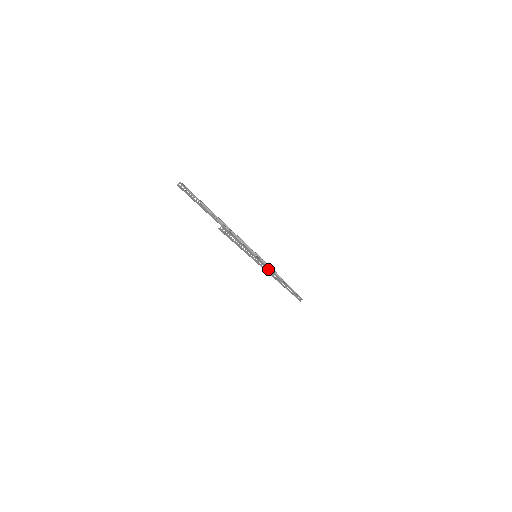
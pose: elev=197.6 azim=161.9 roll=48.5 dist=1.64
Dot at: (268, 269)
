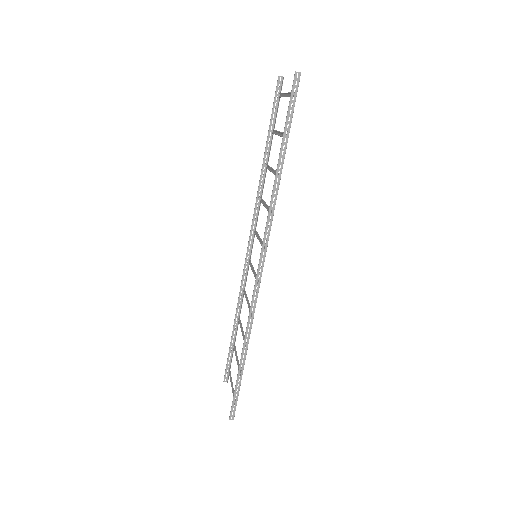
Dot at: (266, 247)
